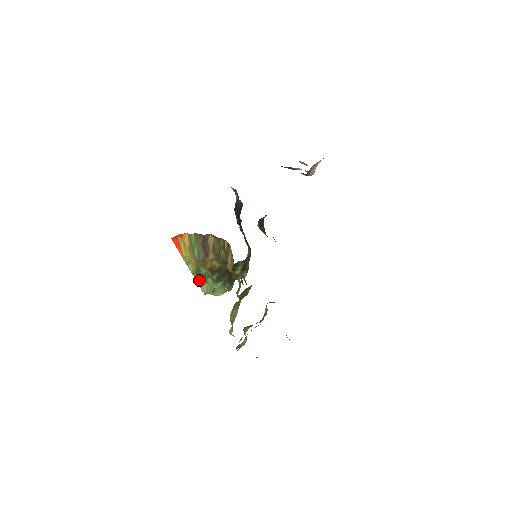
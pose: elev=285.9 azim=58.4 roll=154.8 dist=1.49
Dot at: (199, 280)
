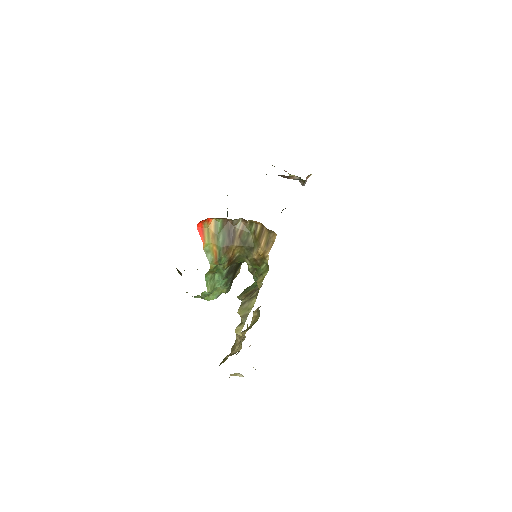
Dot at: (208, 275)
